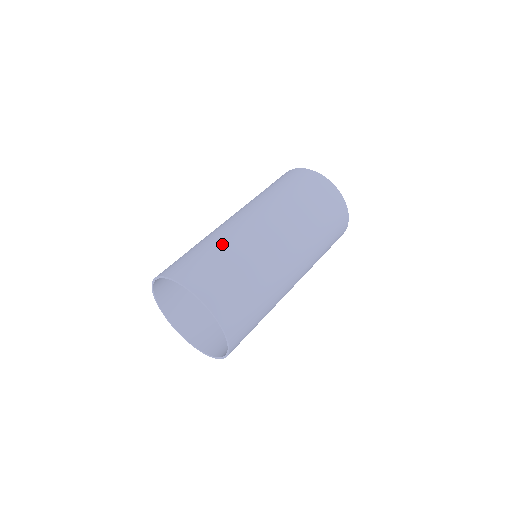
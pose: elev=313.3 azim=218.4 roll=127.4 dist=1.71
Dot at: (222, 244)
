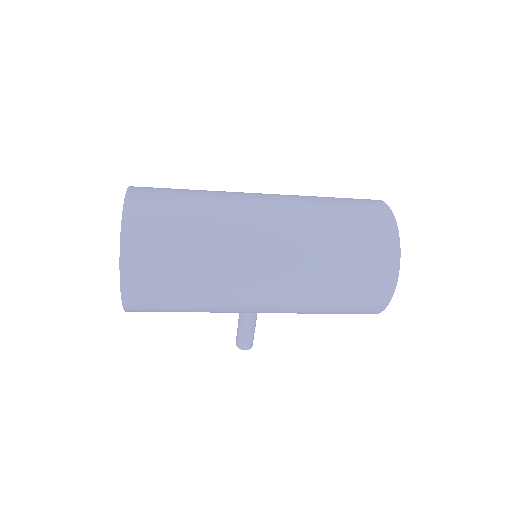
Dot at: occluded
